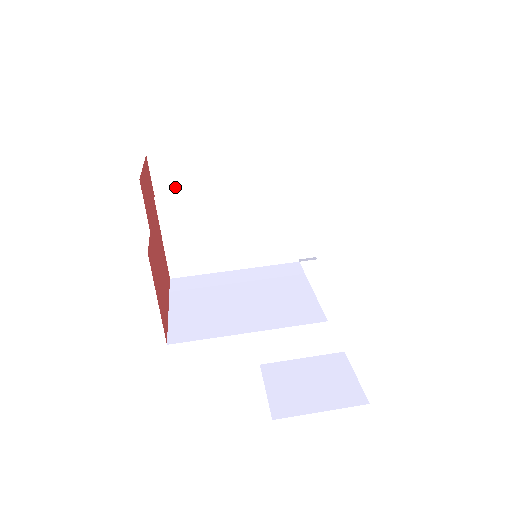
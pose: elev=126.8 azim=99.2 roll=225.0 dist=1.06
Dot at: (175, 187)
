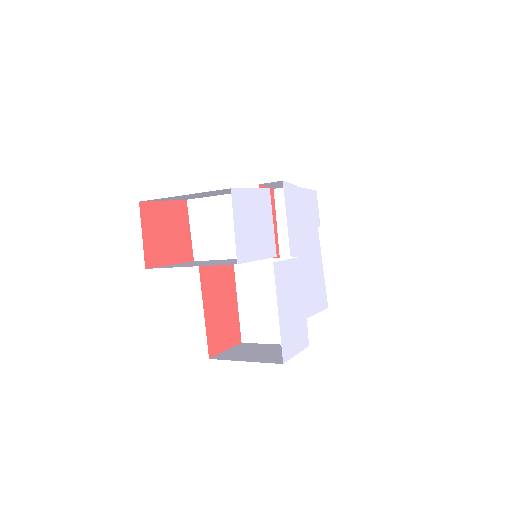
Dot at: occluded
